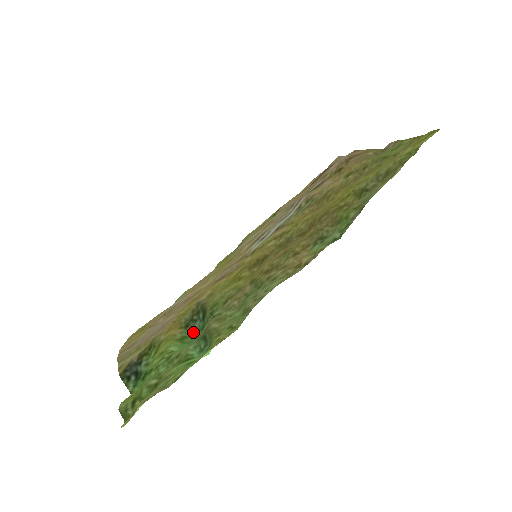
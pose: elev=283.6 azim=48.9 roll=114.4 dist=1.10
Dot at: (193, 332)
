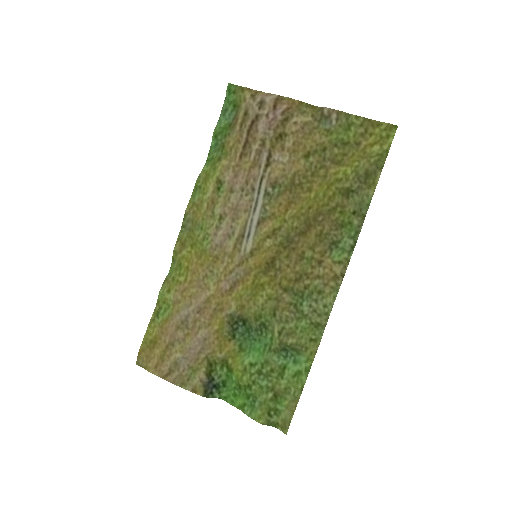
Dot at: (241, 337)
